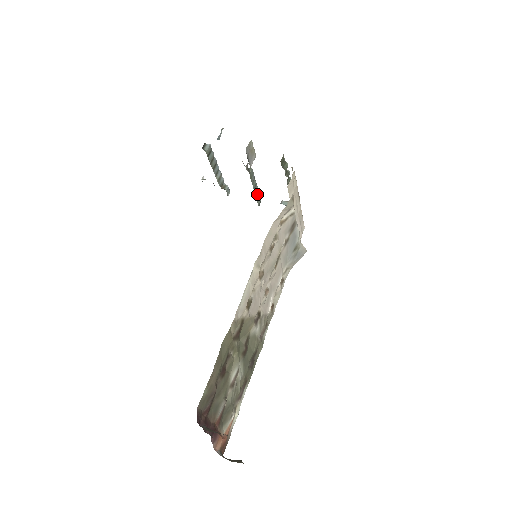
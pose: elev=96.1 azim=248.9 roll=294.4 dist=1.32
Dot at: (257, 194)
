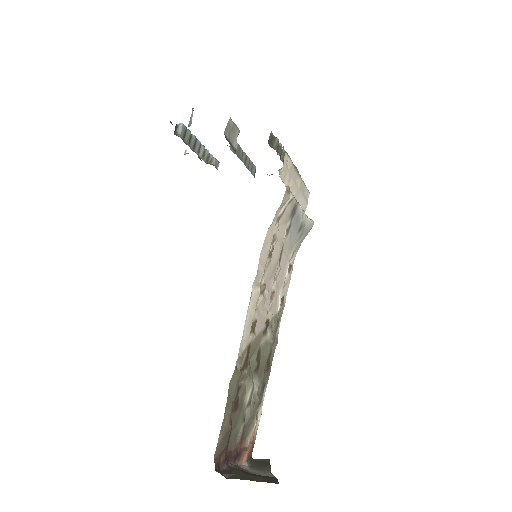
Dot at: (250, 165)
